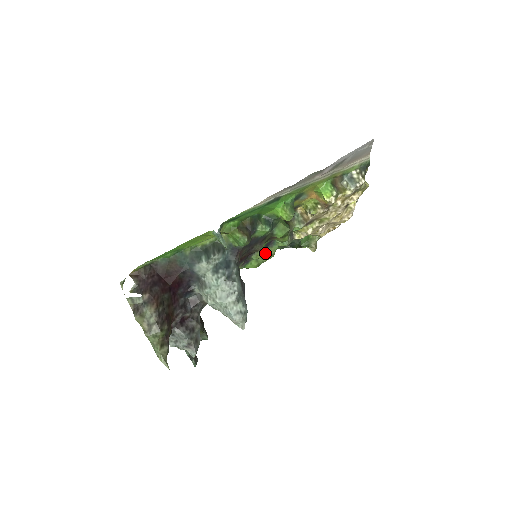
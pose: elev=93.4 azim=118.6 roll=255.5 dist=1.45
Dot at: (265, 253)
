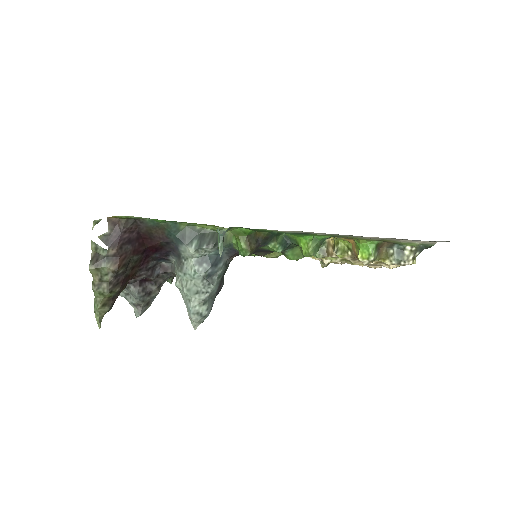
Dot at: occluded
